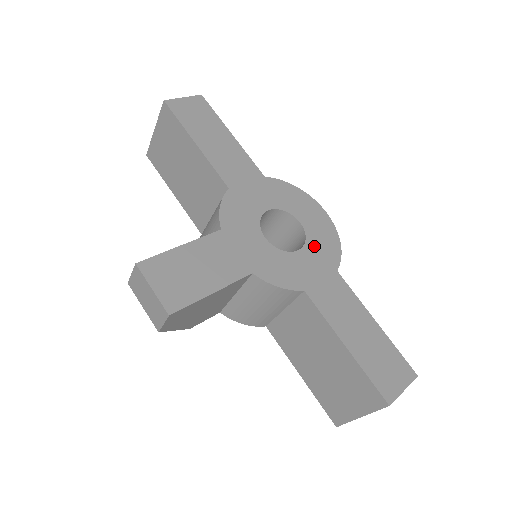
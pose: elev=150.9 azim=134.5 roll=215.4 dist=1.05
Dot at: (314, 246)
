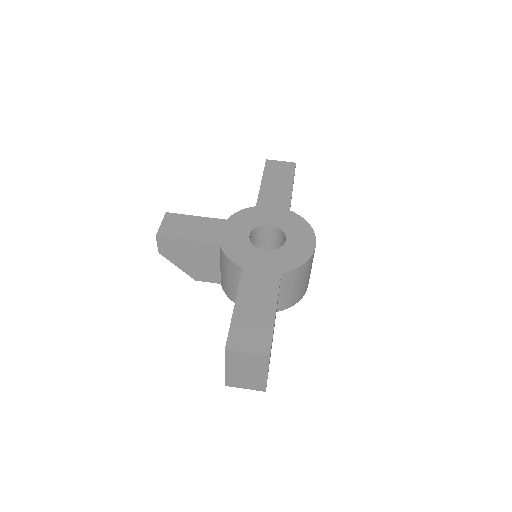
Dot at: (280, 254)
